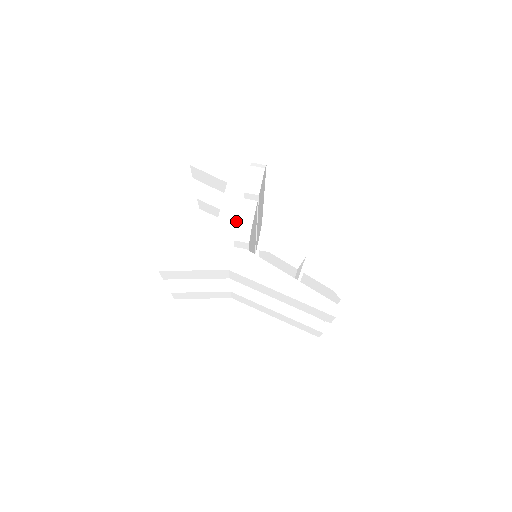
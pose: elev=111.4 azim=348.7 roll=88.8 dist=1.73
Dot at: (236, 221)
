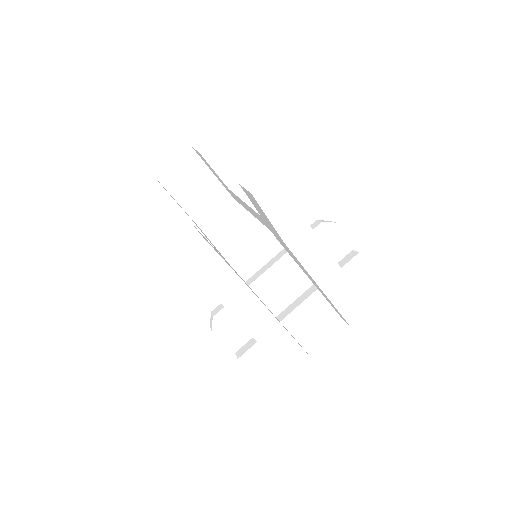
Dot at: occluded
